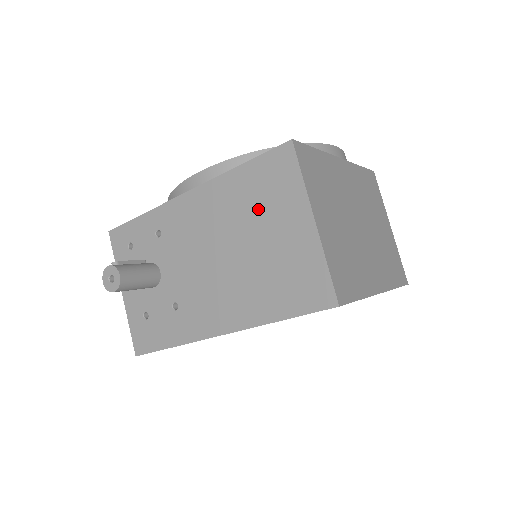
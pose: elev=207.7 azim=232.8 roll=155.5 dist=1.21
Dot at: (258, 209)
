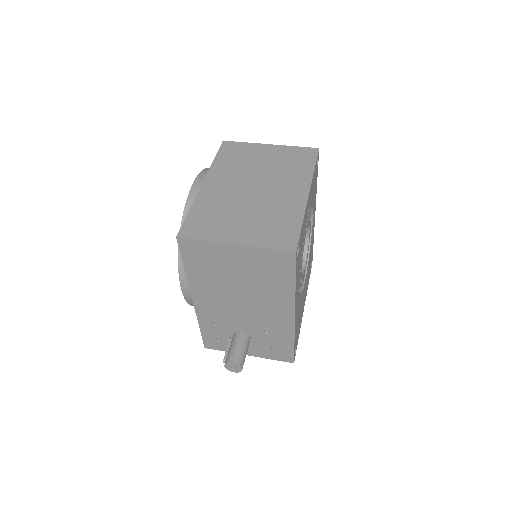
Dot at: (217, 269)
